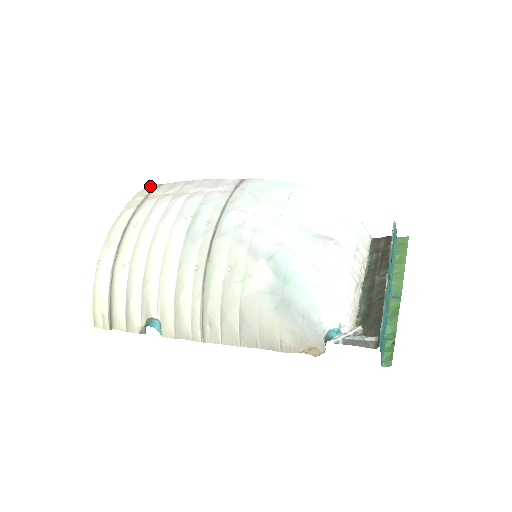
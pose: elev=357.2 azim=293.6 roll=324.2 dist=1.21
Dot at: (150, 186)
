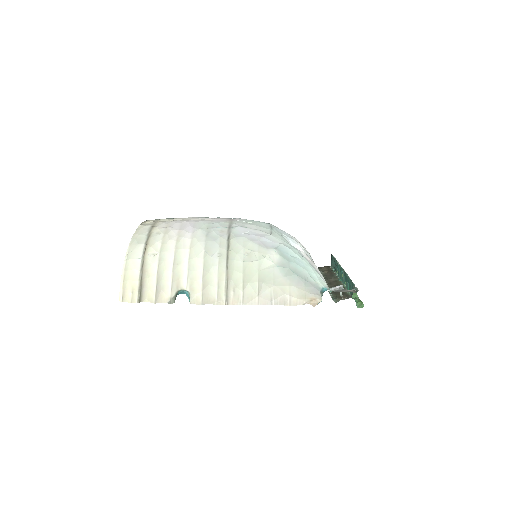
Dot at: occluded
